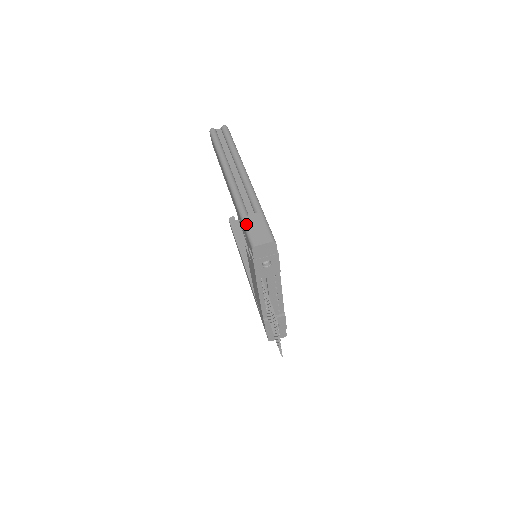
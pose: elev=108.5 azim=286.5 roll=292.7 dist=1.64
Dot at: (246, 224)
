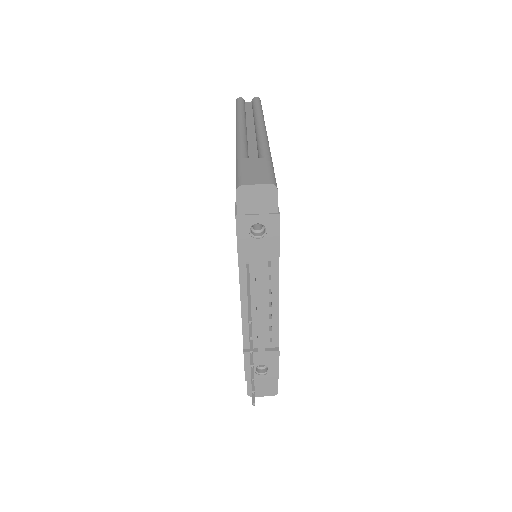
Dot at: (240, 165)
